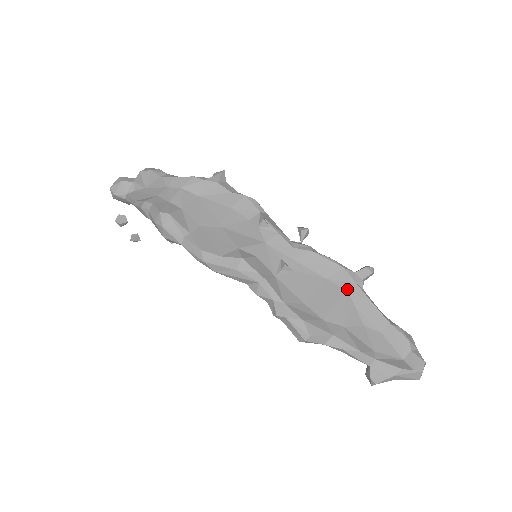
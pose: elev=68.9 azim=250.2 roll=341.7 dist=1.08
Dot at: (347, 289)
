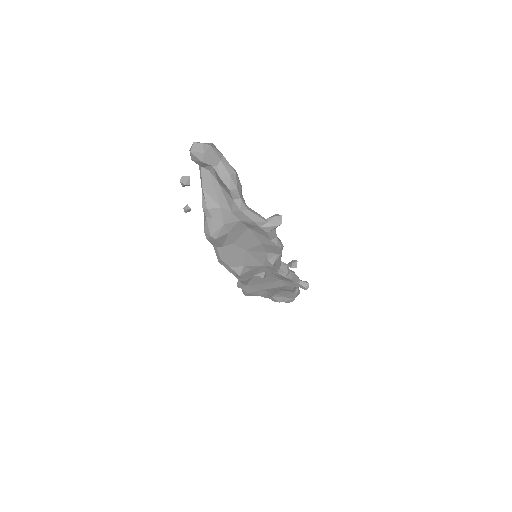
Dot at: (287, 286)
